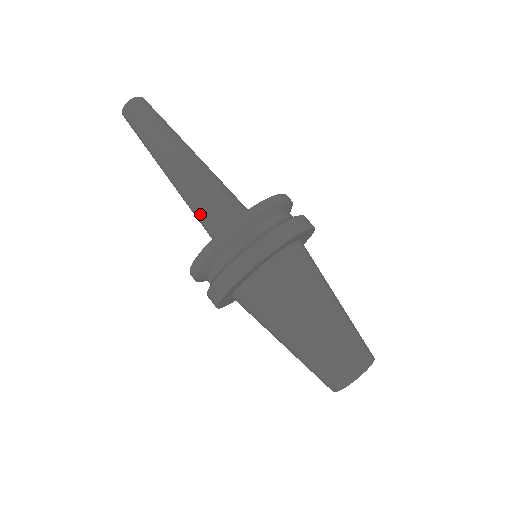
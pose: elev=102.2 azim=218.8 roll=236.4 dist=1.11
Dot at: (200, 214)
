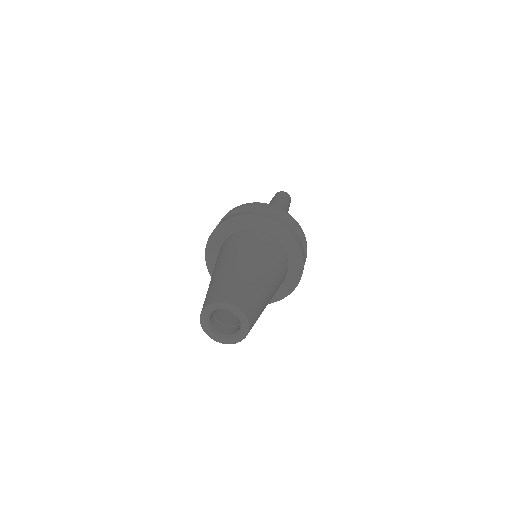
Dot at: occluded
